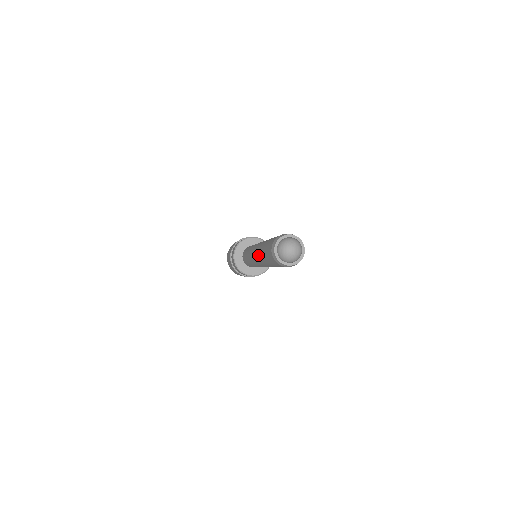
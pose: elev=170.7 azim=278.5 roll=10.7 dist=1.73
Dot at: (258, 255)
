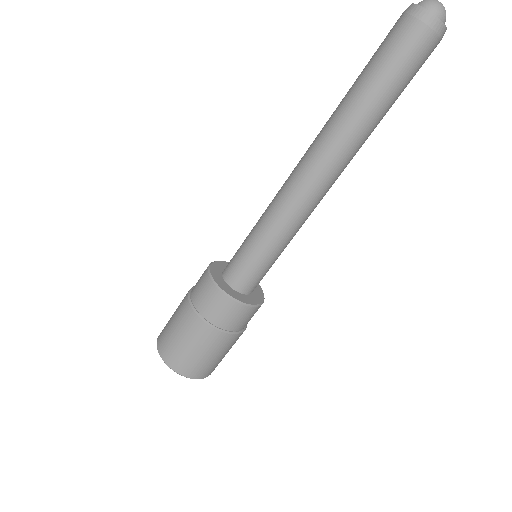
Dot at: (333, 124)
